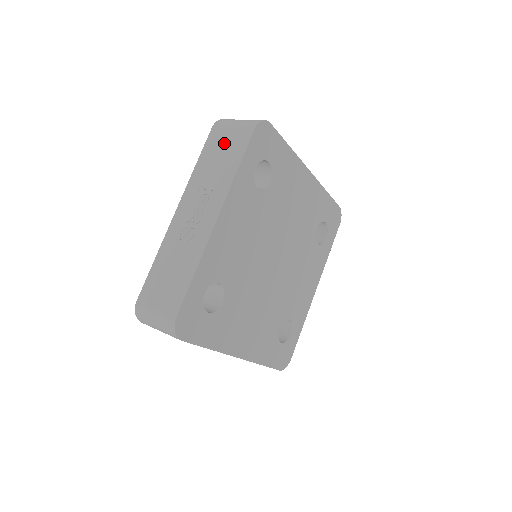
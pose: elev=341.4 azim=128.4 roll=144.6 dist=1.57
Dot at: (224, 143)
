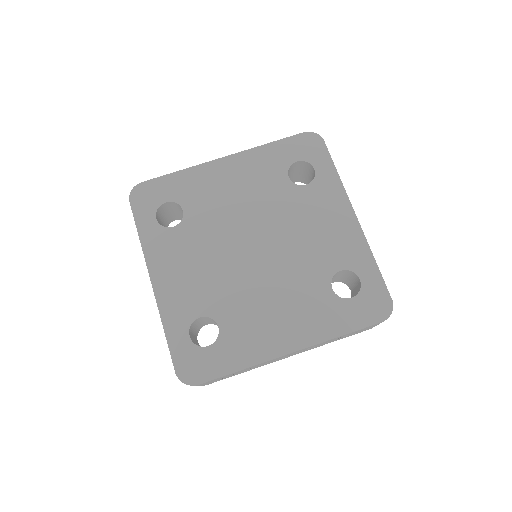
Dot at: occluded
